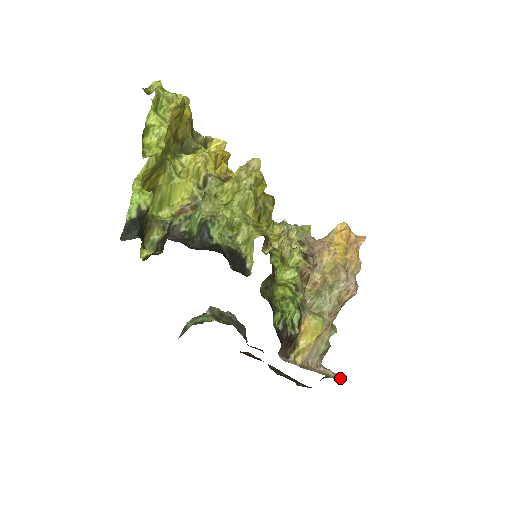
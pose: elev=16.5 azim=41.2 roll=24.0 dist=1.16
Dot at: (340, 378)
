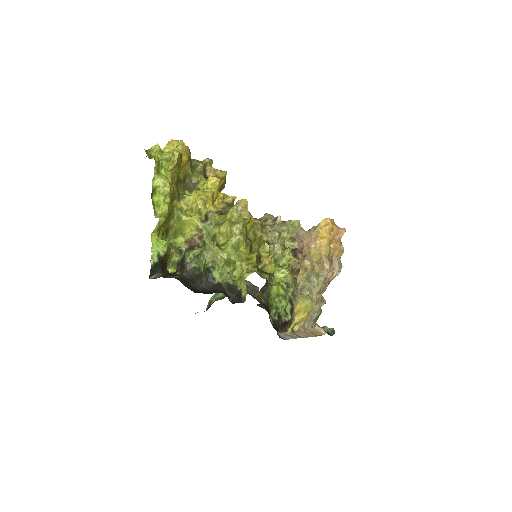
Dot at: (331, 332)
